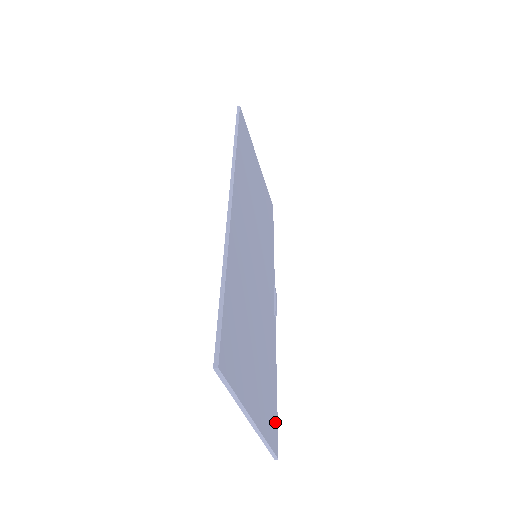
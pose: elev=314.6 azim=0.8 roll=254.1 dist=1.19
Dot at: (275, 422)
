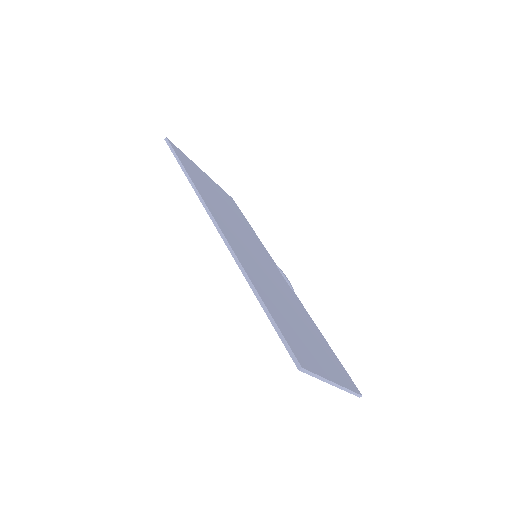
Dot at: (344, 371)
